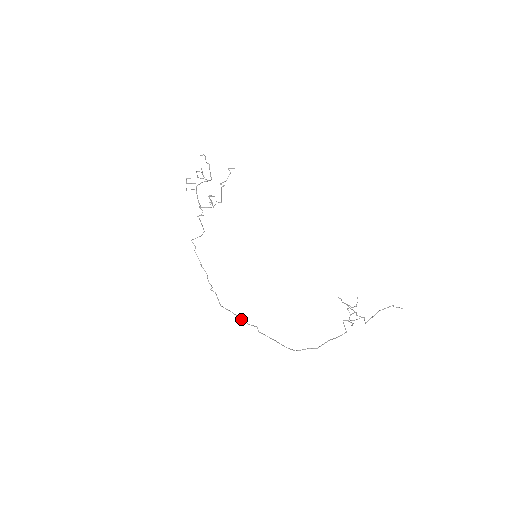
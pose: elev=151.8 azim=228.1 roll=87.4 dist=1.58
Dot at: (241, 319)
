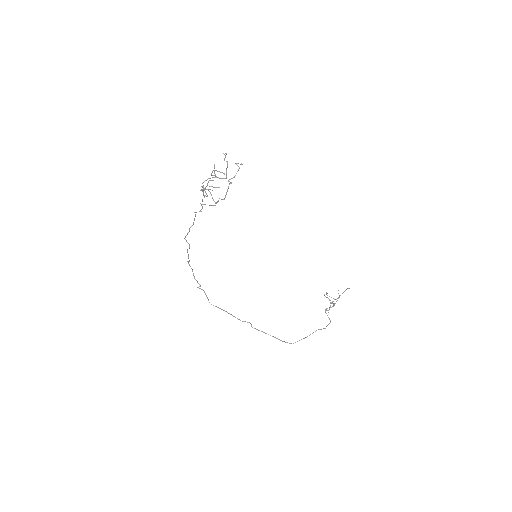
Dot at: (233, 316)
